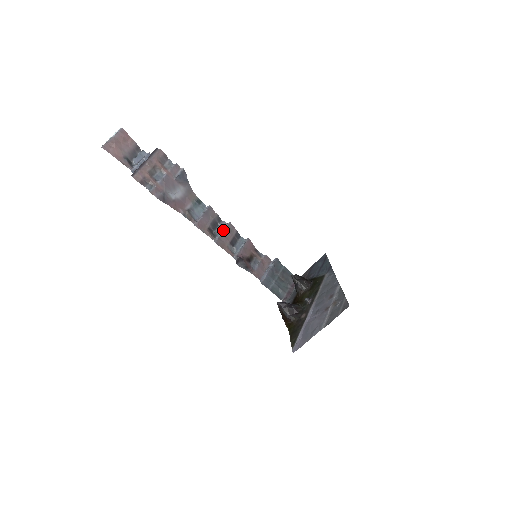
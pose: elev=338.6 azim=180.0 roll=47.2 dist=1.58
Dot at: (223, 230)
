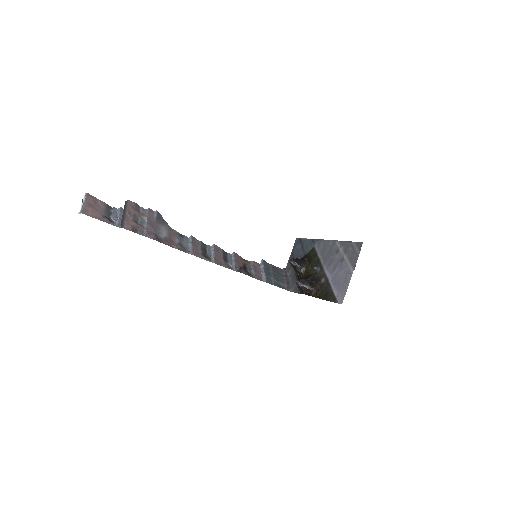
Dot at: (213, 252)
